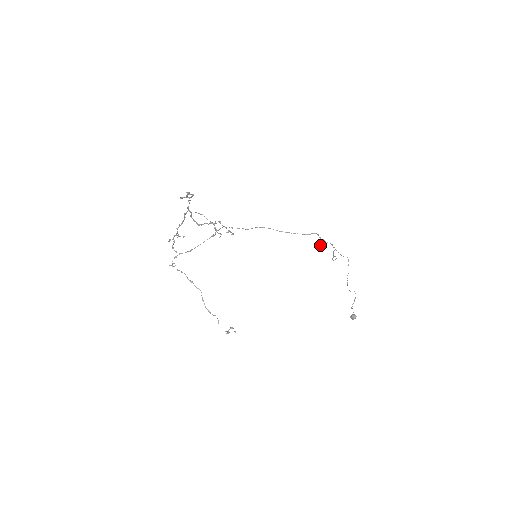
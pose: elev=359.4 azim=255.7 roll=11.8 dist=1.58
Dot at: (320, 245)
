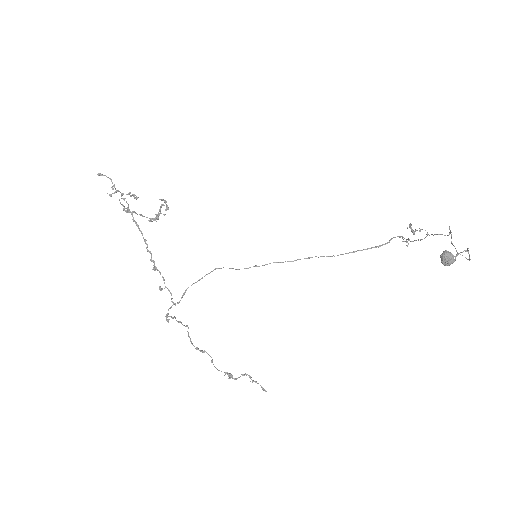
Dot at: occluded
